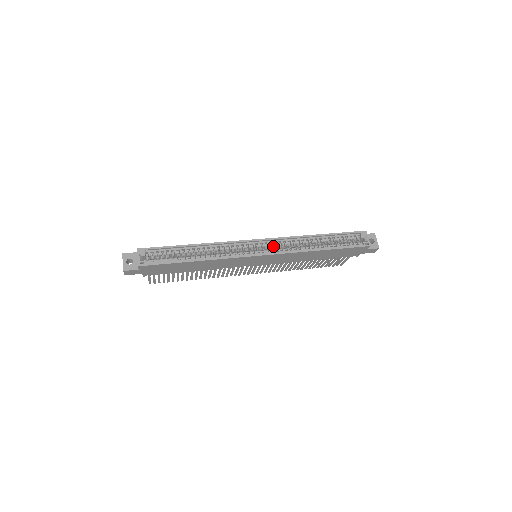
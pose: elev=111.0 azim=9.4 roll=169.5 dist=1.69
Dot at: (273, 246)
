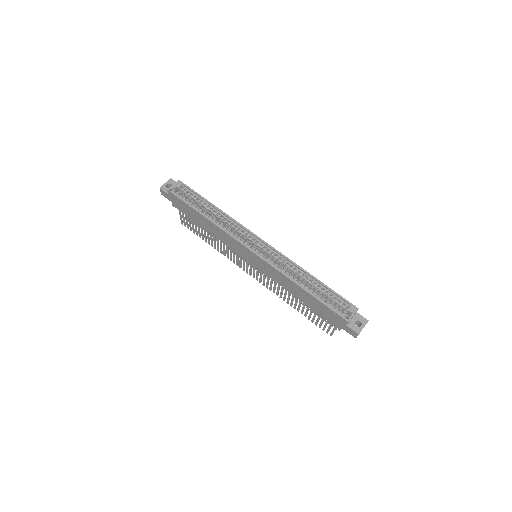
Dot at: (269, 254)
